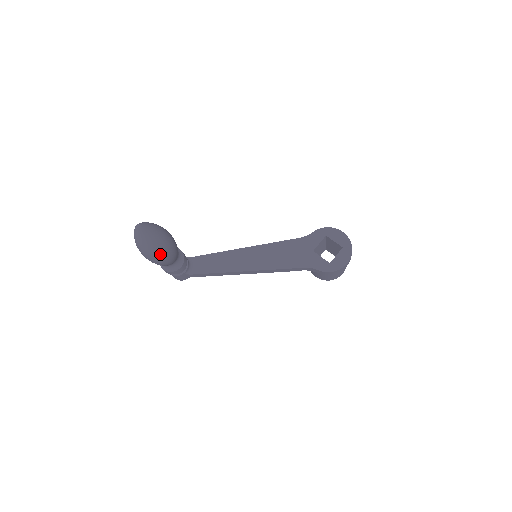
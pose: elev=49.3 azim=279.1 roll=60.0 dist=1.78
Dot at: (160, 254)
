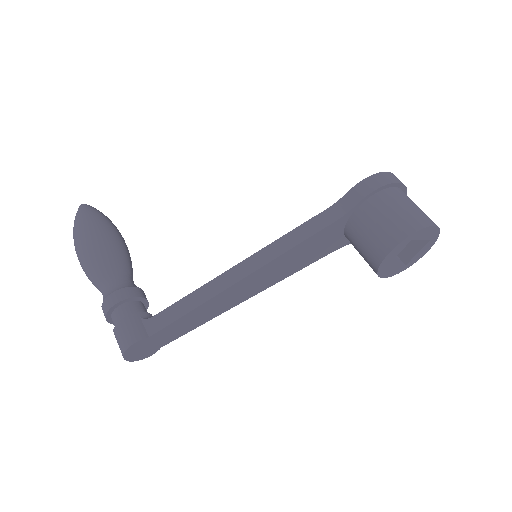
Dot at: (96, 225)
